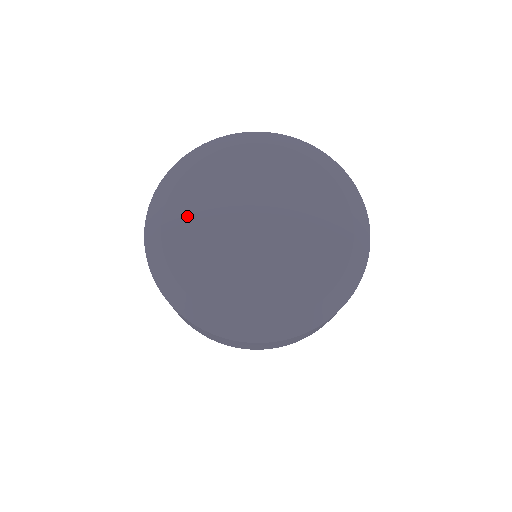
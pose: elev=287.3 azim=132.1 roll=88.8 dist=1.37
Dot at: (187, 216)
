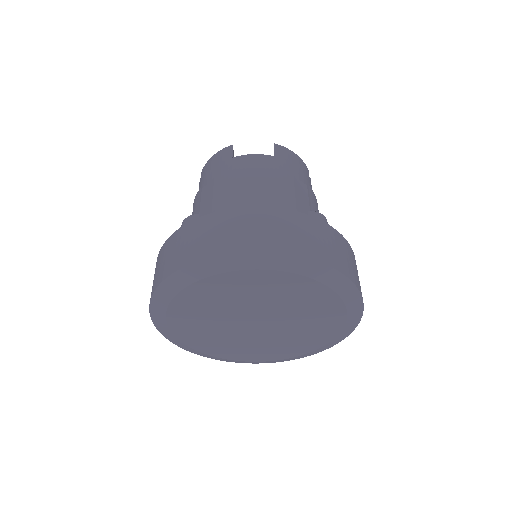
Dot at: (205, 342)
